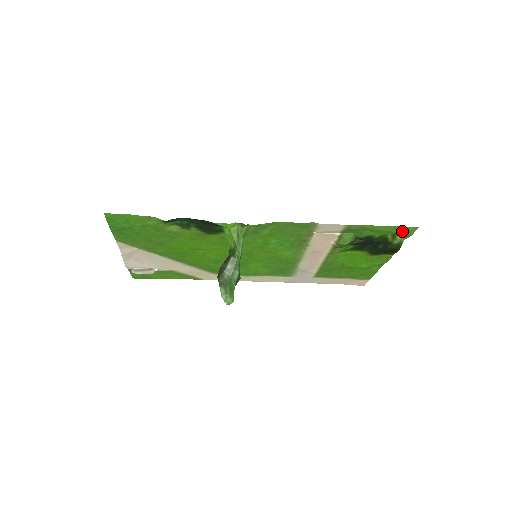
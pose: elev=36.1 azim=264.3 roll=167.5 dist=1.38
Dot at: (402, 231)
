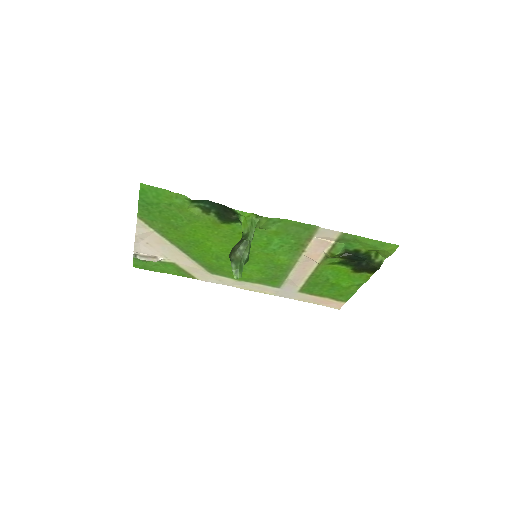
Dot at: (385, 248)
